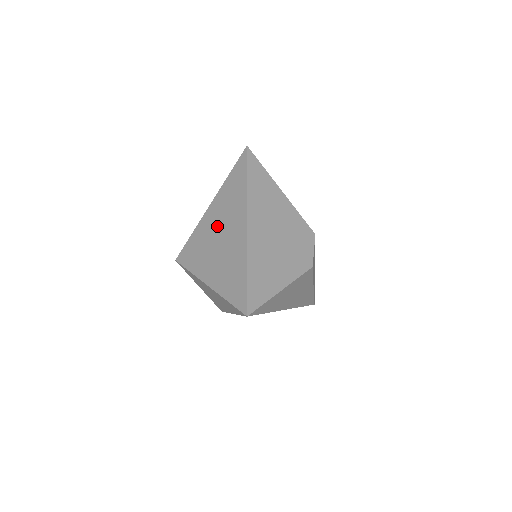
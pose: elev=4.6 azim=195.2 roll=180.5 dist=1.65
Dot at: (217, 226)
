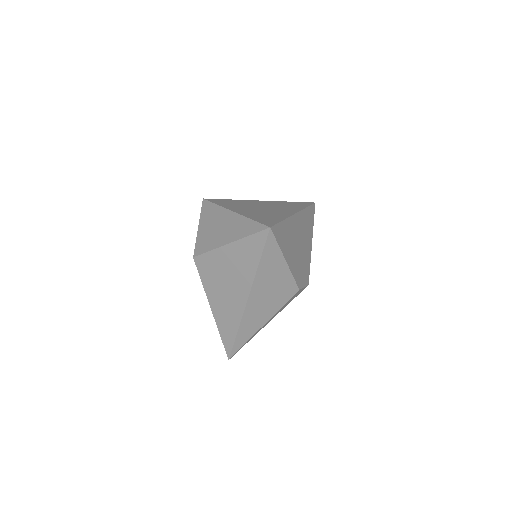
Dot at: (264, 205)
